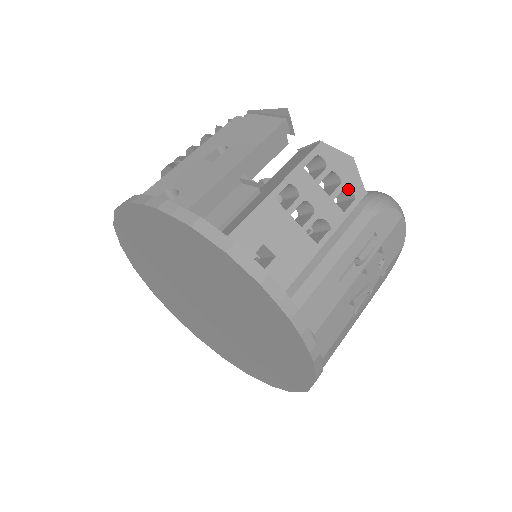
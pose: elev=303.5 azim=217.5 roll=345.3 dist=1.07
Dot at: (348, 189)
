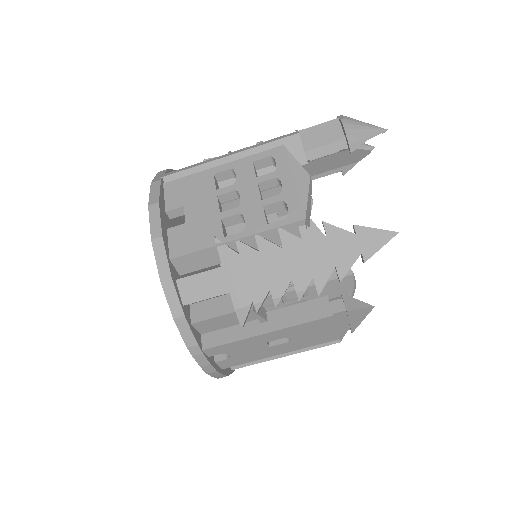
Dot at: occluded
